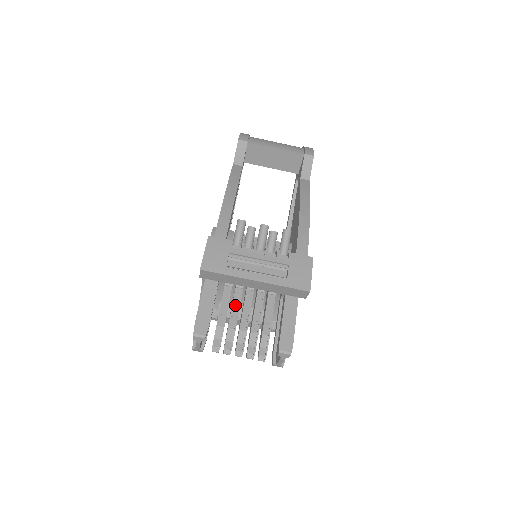
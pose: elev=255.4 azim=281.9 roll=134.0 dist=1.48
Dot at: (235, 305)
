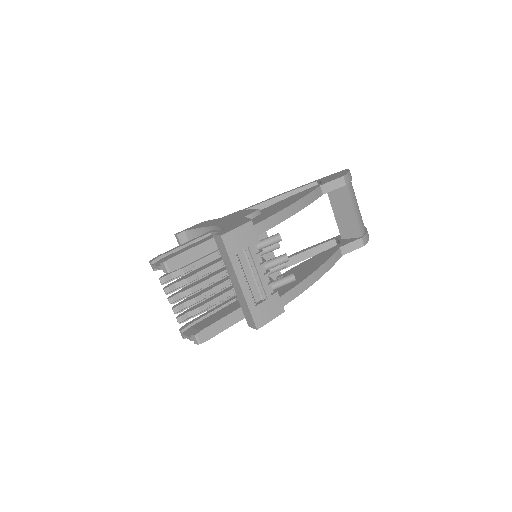
Dot at: (207, 270)
